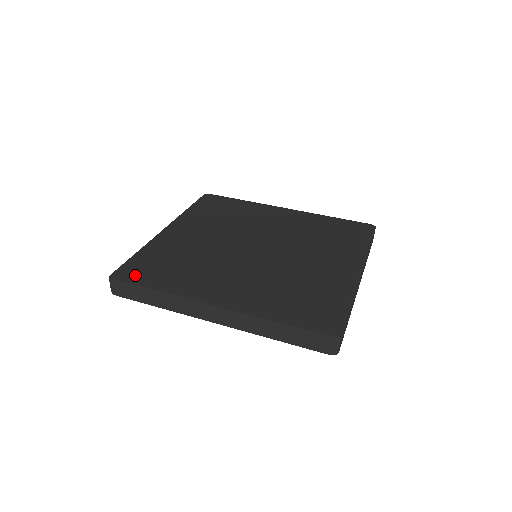
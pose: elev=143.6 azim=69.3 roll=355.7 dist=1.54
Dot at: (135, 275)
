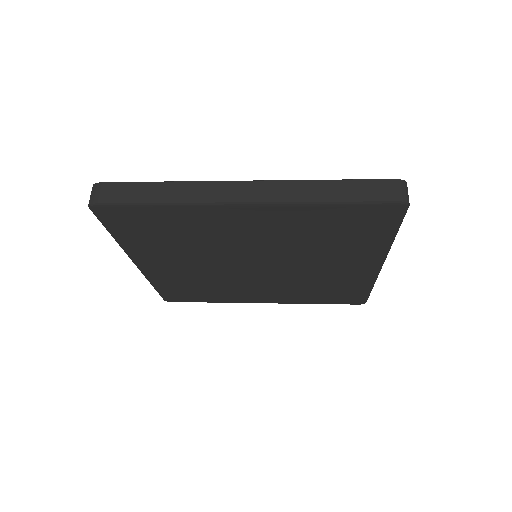
Dot at: occluded
